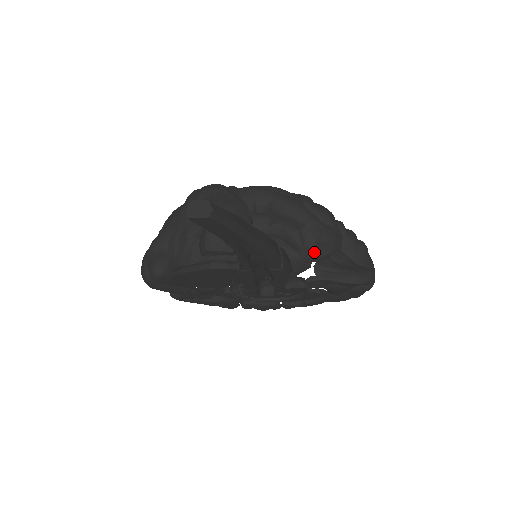
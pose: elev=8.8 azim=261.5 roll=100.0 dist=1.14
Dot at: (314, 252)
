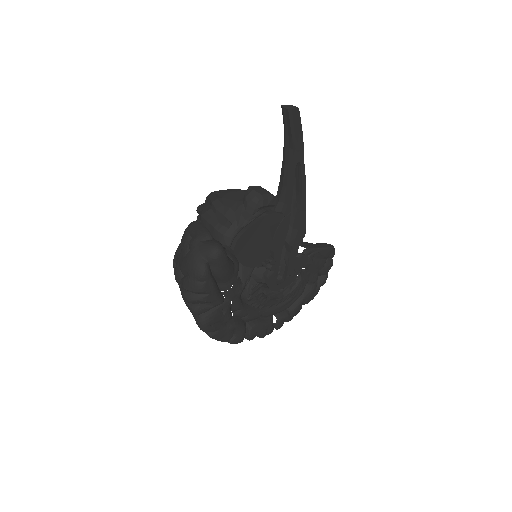
Dot at: occluded
